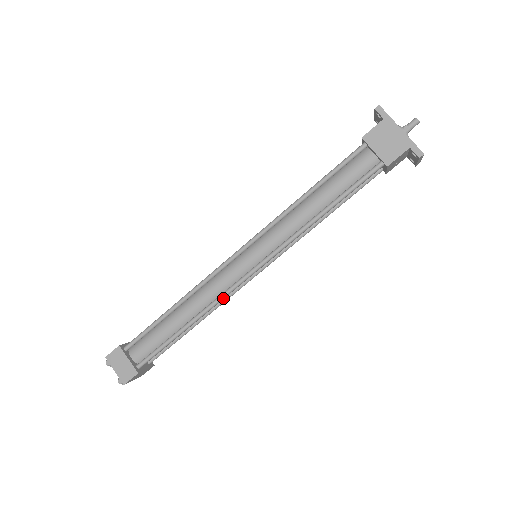
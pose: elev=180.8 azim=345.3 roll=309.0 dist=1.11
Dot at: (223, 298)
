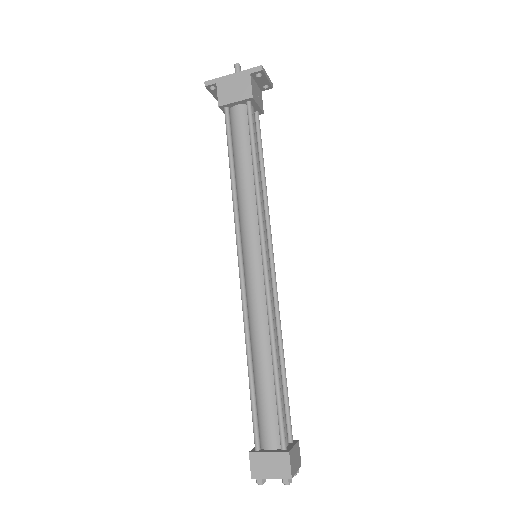
Dot at: (271, 307)
